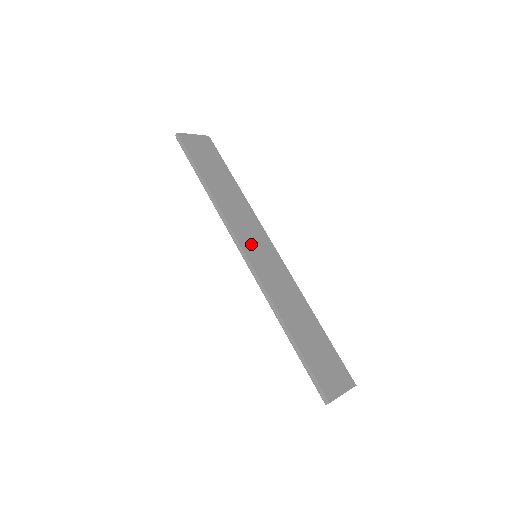
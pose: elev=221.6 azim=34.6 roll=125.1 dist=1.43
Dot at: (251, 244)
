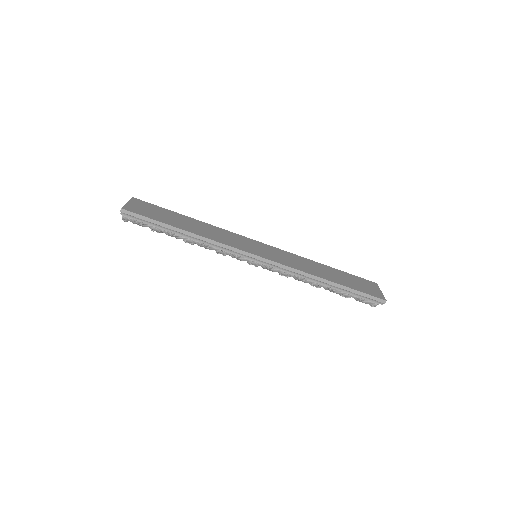
Dot at: (252, 249)
